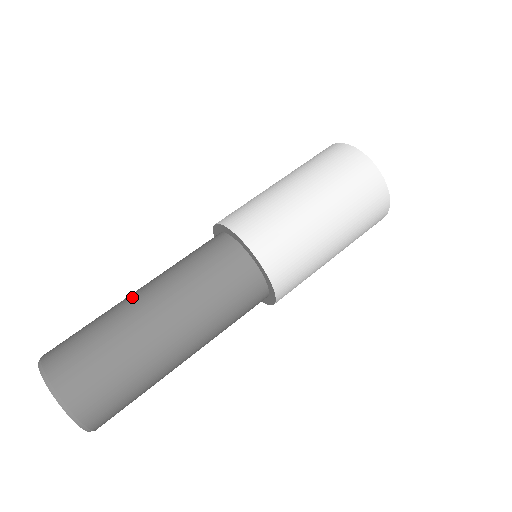
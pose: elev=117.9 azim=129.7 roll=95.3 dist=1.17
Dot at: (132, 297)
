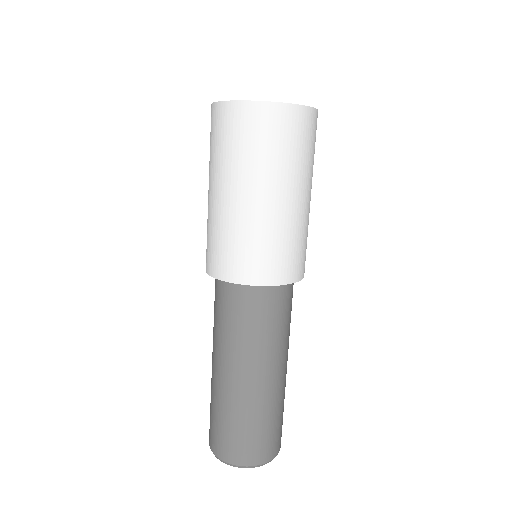
Dot at: (227, 382)
